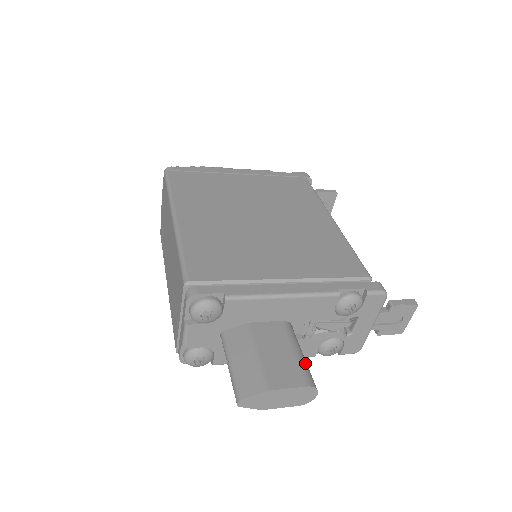
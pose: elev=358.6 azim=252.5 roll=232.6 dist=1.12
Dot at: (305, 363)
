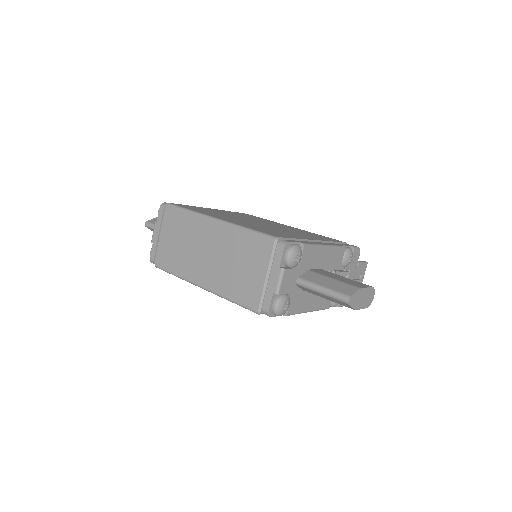
Dot at: occluded
